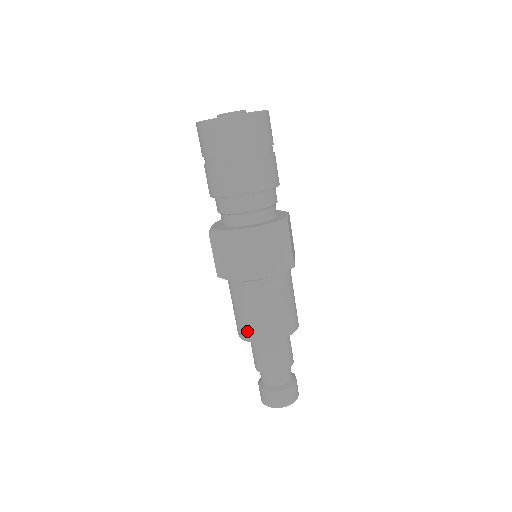
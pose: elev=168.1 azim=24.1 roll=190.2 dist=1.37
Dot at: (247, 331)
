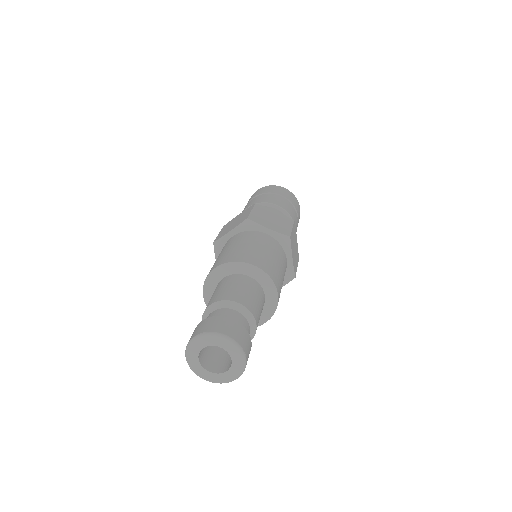
Dot at: (255, 258)
